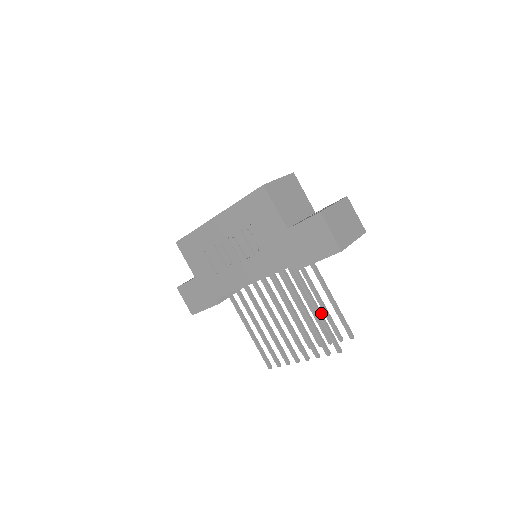
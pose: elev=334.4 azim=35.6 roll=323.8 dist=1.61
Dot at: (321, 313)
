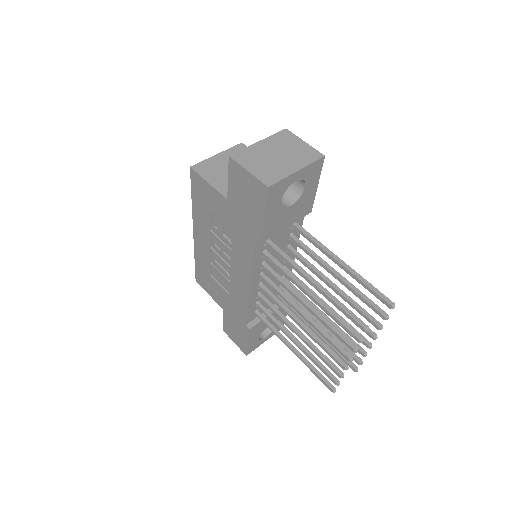
Dot at: (321, 286)
